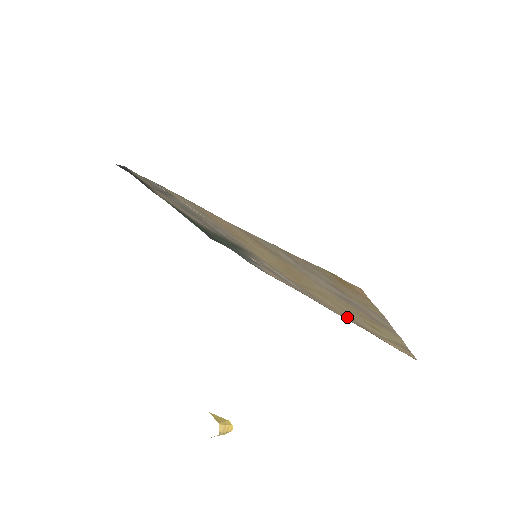
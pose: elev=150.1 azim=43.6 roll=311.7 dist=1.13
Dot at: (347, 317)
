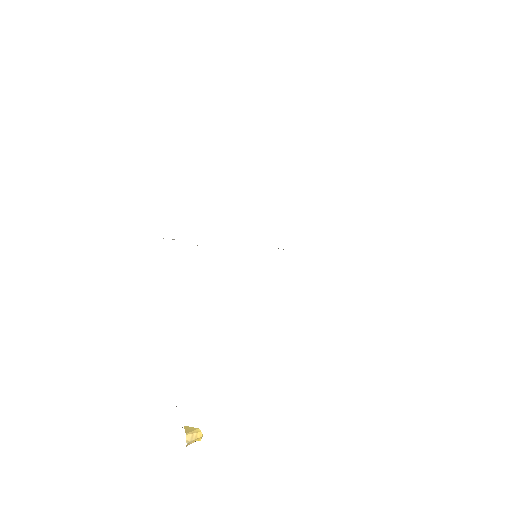
Dot at: occluded
